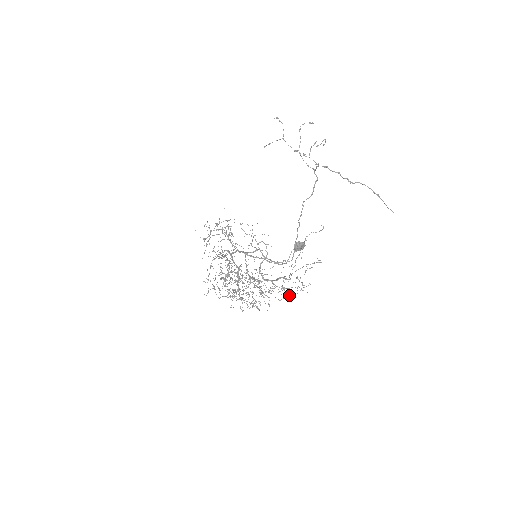
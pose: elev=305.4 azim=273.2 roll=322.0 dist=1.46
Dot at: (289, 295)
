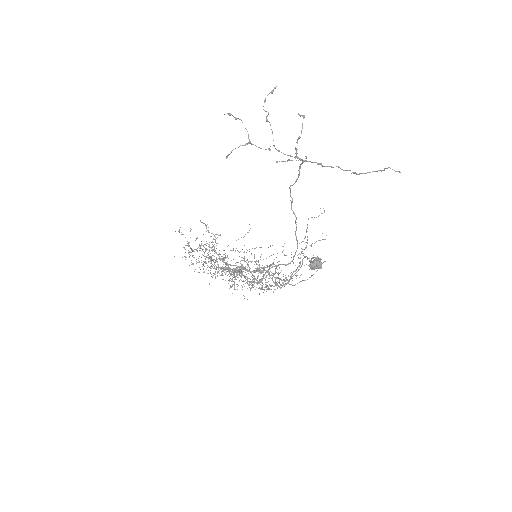
Dot at: occluded
